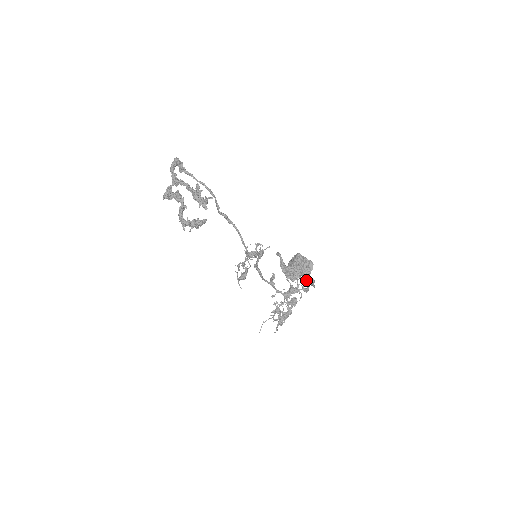
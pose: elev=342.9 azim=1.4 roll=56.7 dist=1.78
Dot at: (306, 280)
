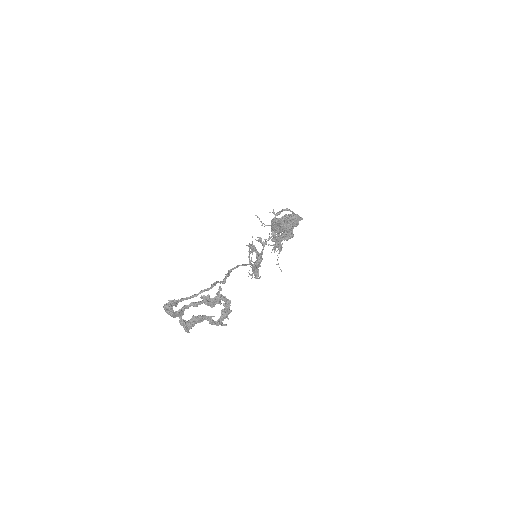
Dot at: occluded
